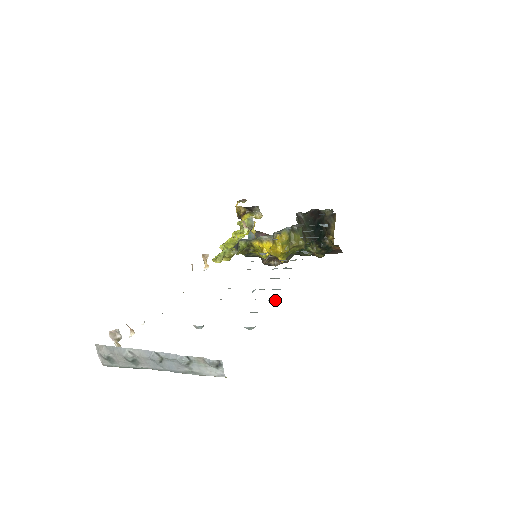
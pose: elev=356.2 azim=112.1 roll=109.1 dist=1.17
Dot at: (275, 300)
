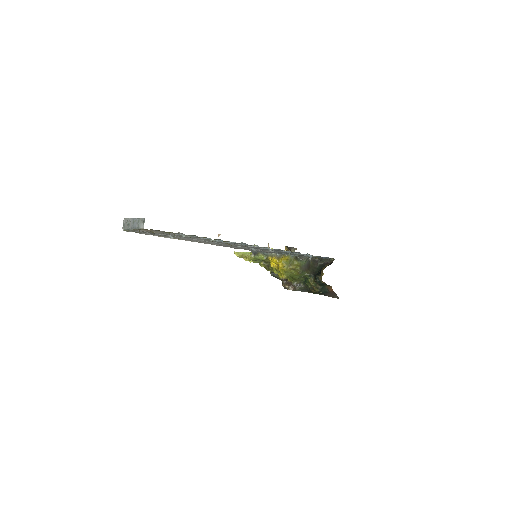
Dot at: occluded
